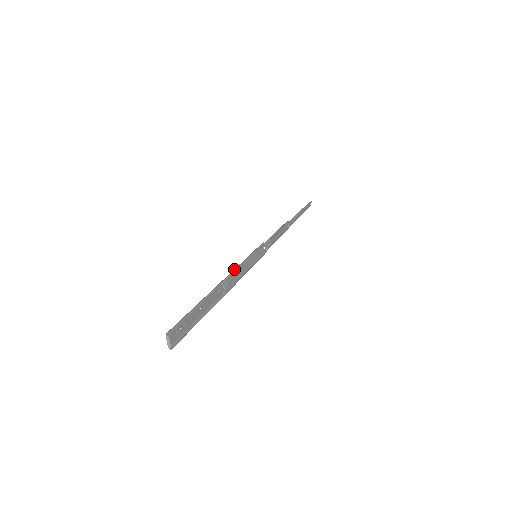
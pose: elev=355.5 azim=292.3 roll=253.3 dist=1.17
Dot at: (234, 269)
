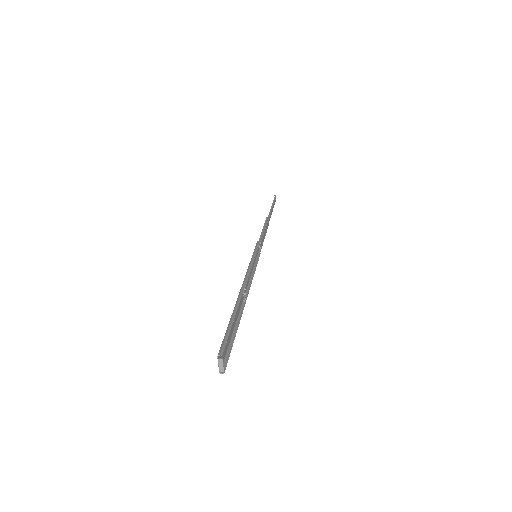
Dot at: (247, 272)
